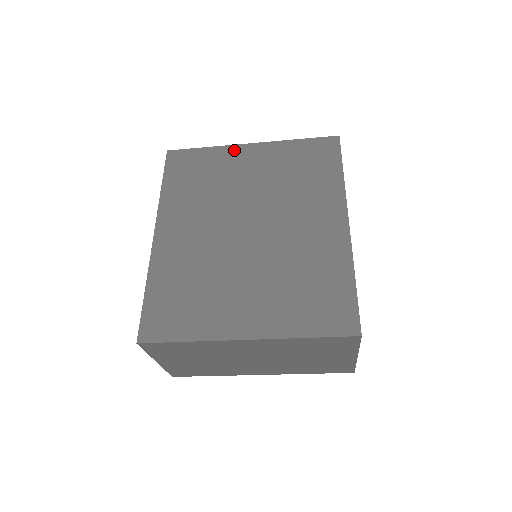
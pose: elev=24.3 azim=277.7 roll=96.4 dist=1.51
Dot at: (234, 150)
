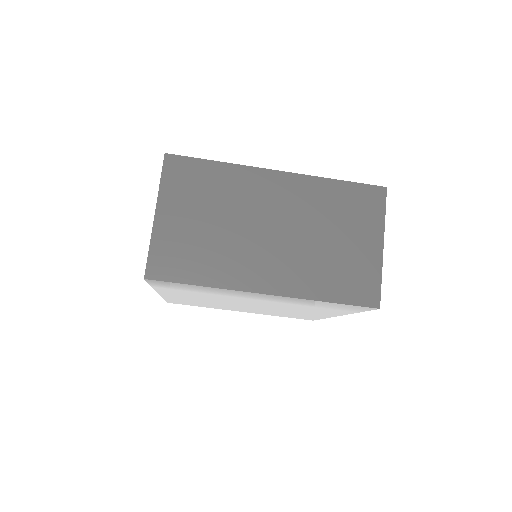
Dot at: occluded
